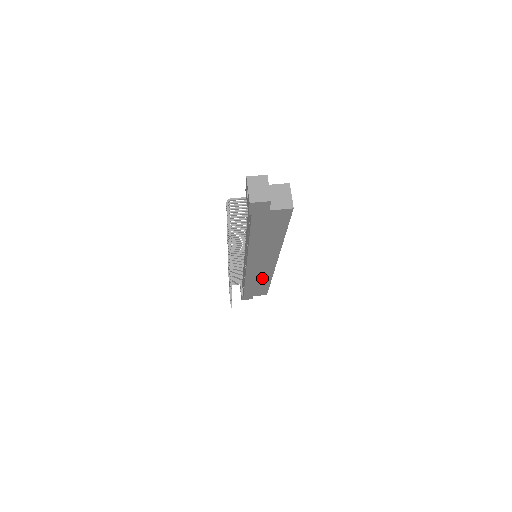
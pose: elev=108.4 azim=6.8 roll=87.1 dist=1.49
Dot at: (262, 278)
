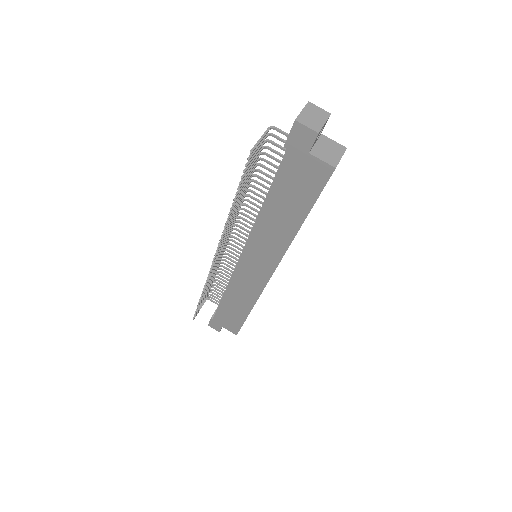
Dot at: (245, 296)
